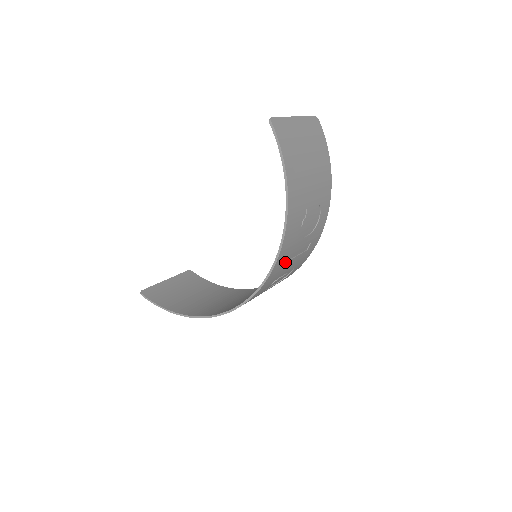
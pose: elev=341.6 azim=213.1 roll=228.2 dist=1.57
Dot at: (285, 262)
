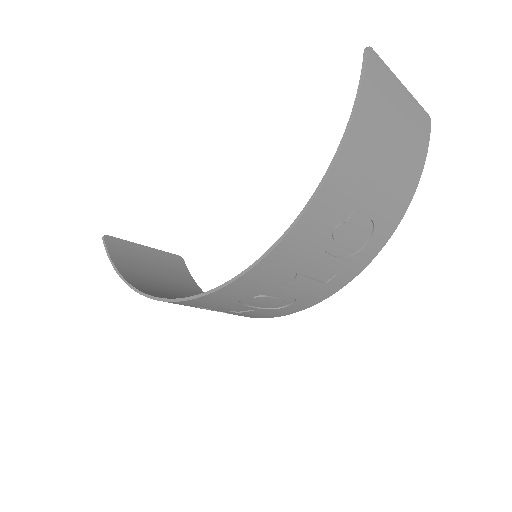
Dot at: (284, 269)
